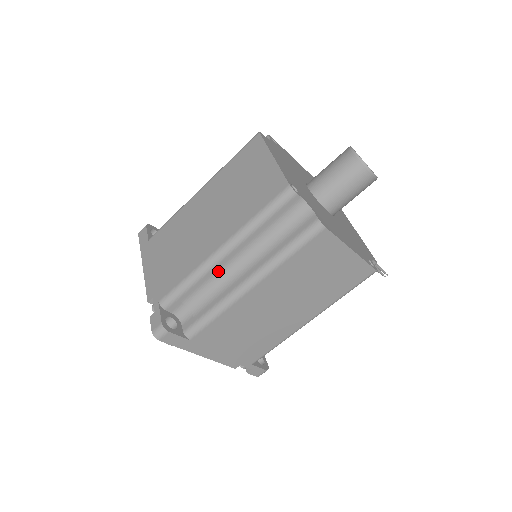
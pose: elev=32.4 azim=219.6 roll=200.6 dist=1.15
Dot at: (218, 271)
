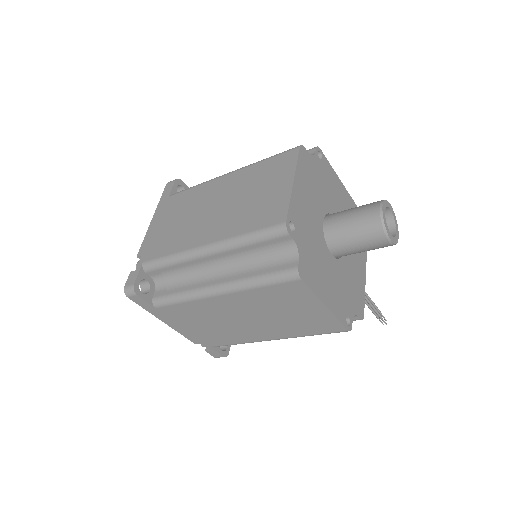
Dot at: (199, 264)
